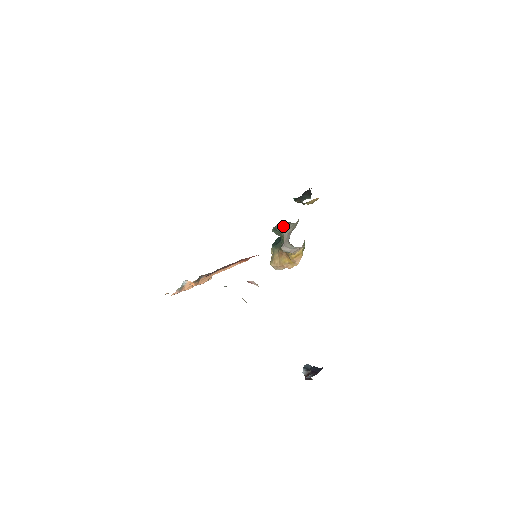
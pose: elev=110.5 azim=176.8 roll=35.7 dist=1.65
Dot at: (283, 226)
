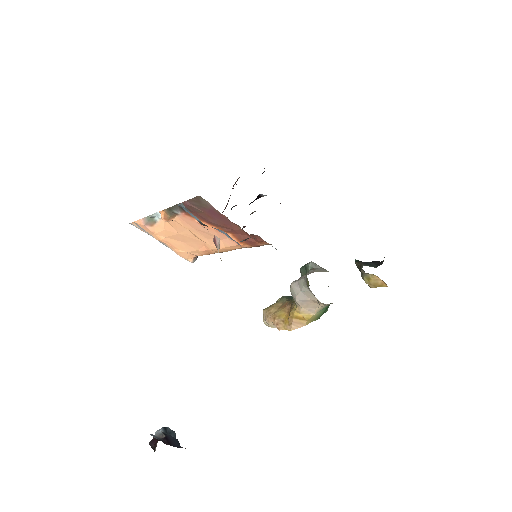
Dot at: (317, 266)
